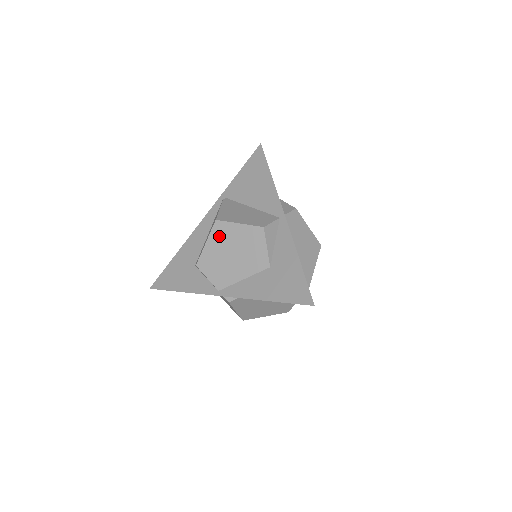
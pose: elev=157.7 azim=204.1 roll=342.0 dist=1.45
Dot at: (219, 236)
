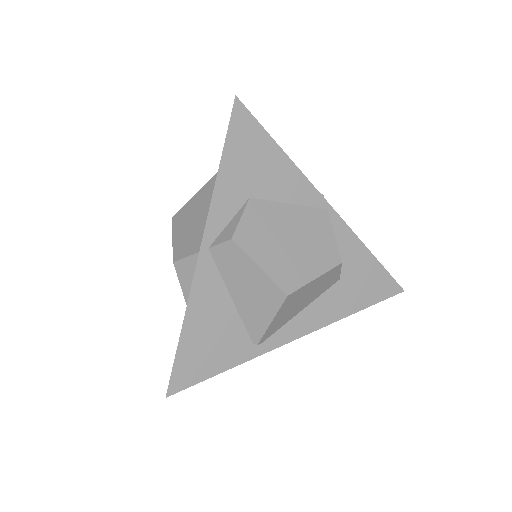
Dot at: occluded
